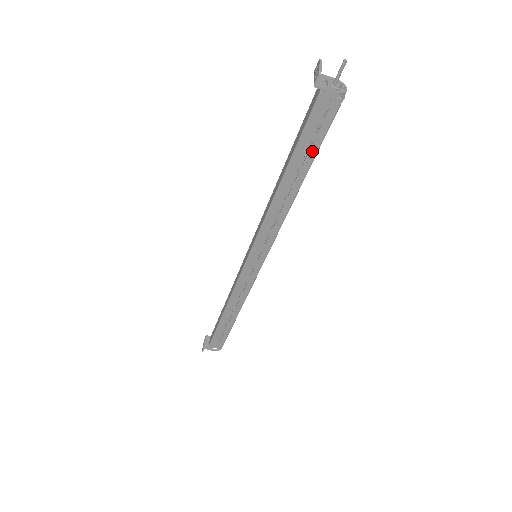
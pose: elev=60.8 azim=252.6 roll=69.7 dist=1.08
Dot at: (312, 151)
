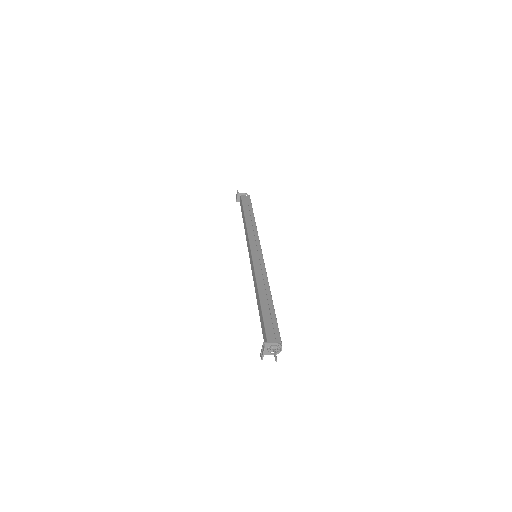
Dot at: occluded
